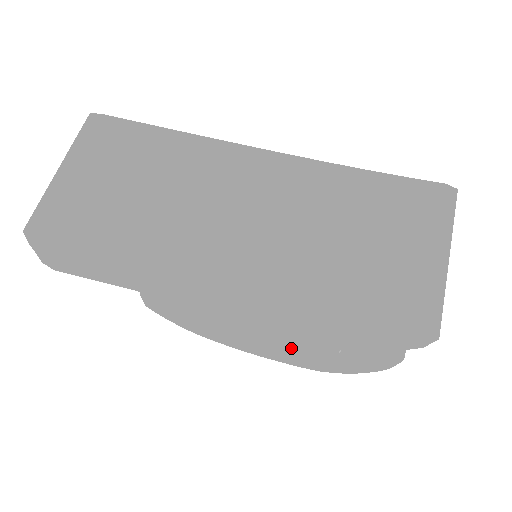
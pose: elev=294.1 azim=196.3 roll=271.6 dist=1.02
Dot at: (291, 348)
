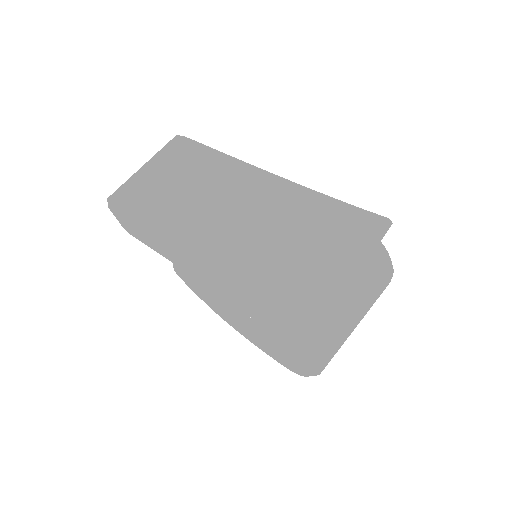
Dot at: (265, 338)
